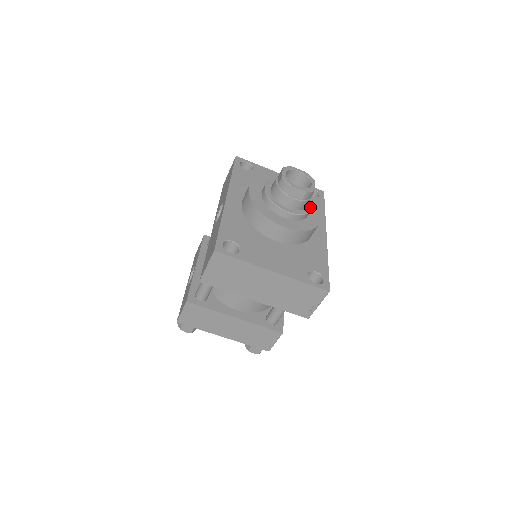
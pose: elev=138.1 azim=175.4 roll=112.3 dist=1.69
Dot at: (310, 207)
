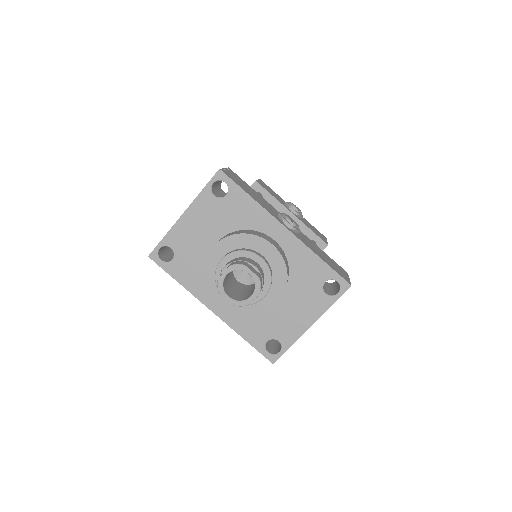
Dot at: (263, 263)
